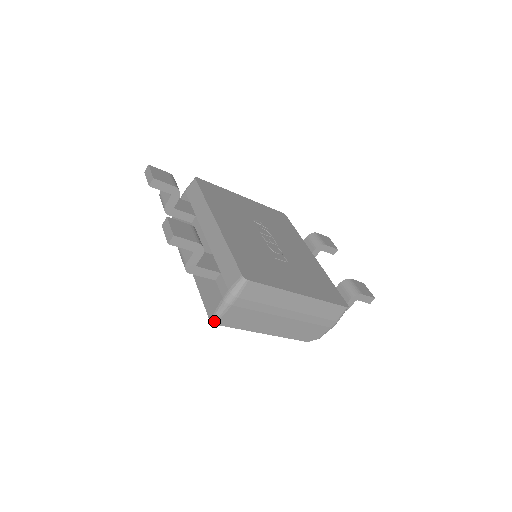
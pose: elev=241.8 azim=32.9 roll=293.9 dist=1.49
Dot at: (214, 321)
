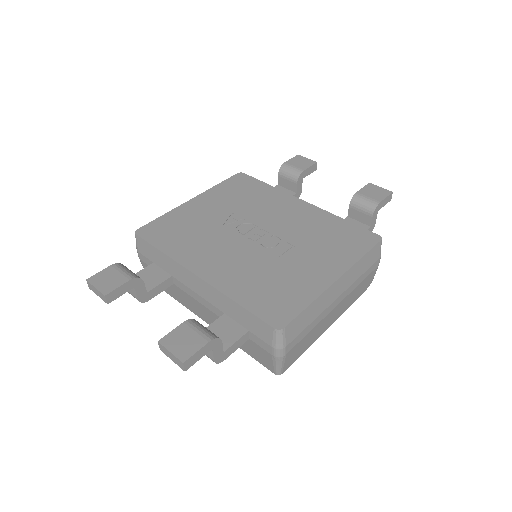
Dot at: (279, 373)
